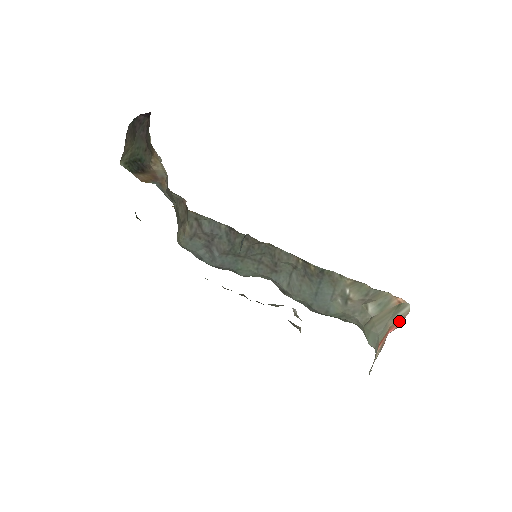
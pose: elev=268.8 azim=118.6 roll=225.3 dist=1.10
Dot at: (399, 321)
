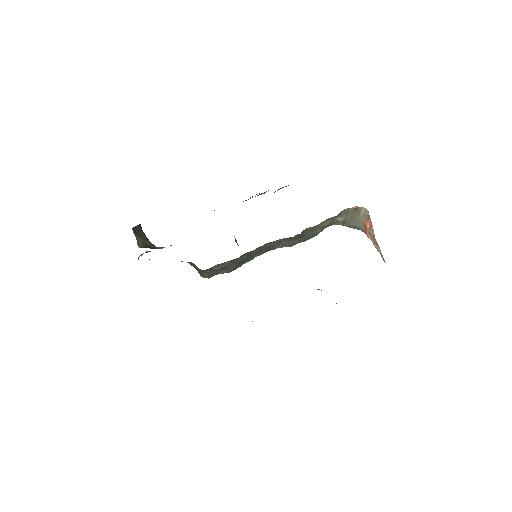
Dot at: (366, 218)
